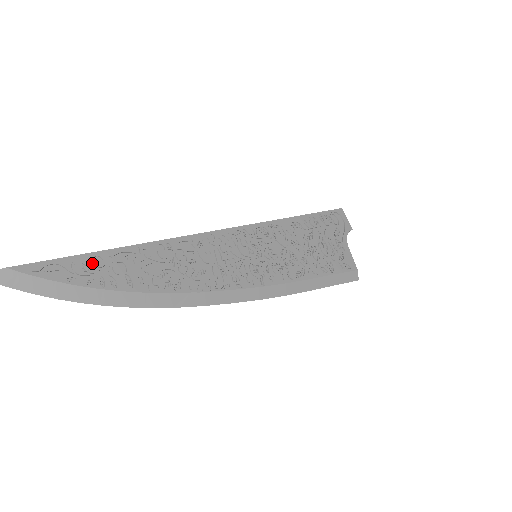
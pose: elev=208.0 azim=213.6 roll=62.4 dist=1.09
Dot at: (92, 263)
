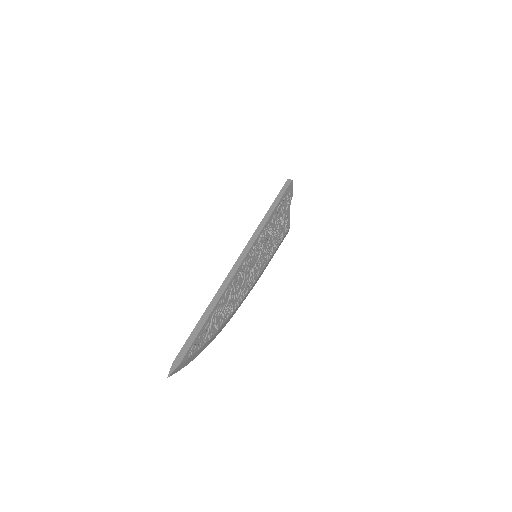
Dot at: (205, 328)
